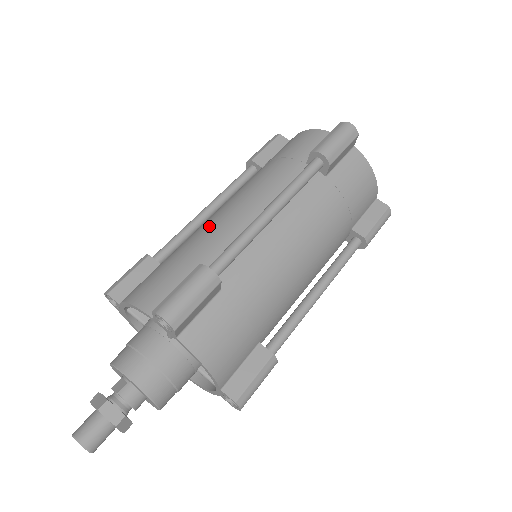
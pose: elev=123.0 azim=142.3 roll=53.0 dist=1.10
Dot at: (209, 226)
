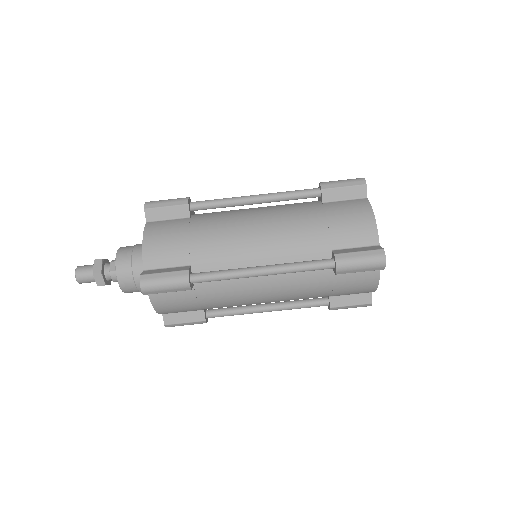
Dot at: (230, 233)
